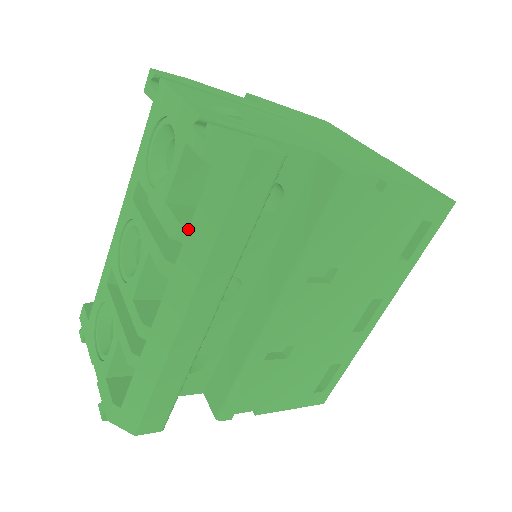
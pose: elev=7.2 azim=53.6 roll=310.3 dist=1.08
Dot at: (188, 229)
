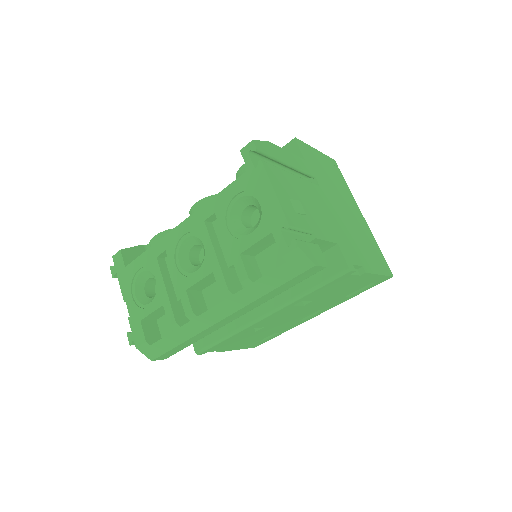
Dot at: (252, 283)
